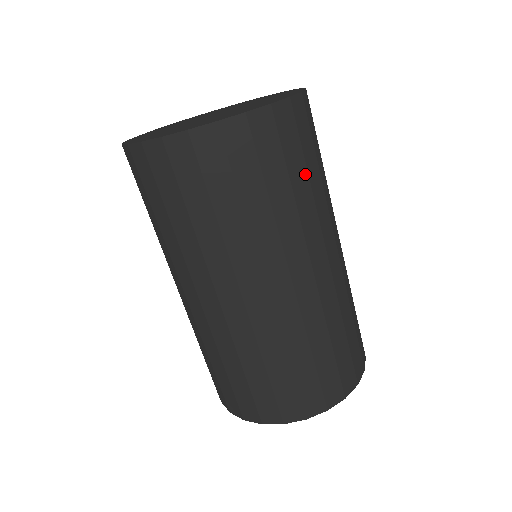
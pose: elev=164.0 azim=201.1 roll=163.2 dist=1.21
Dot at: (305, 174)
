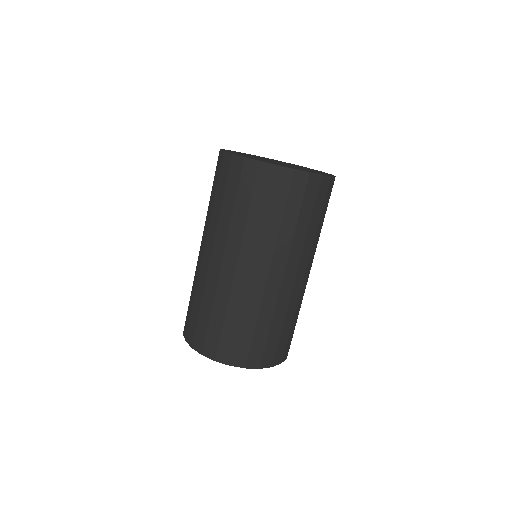
Dot at: occluded
